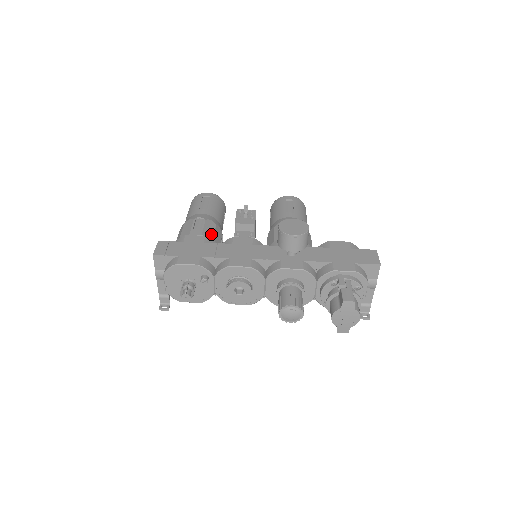
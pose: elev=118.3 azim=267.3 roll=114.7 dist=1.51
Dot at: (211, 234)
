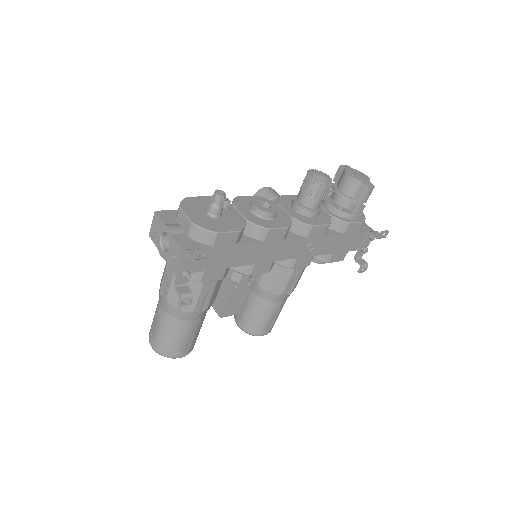
Dot at: occluded
